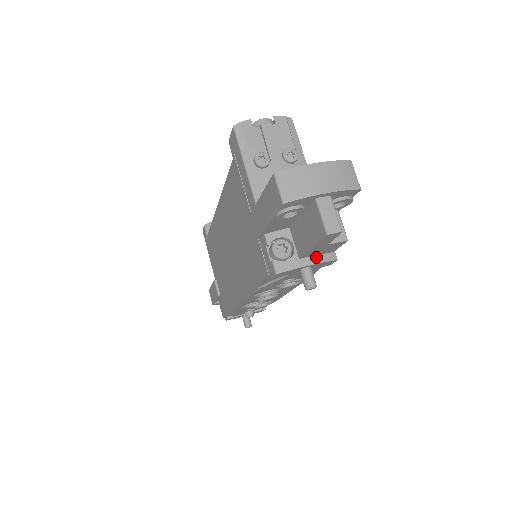
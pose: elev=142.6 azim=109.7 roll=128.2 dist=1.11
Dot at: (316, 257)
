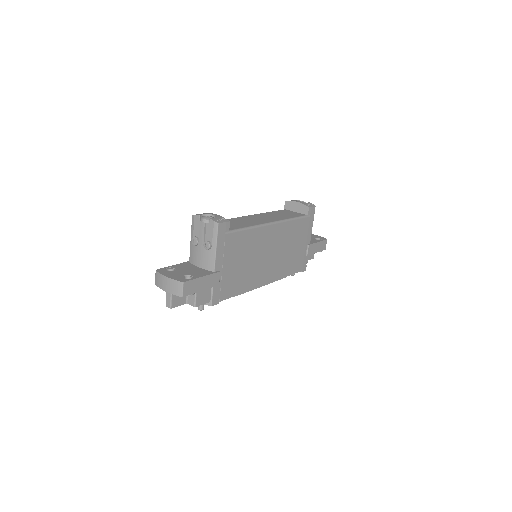
Dot at: occluded
